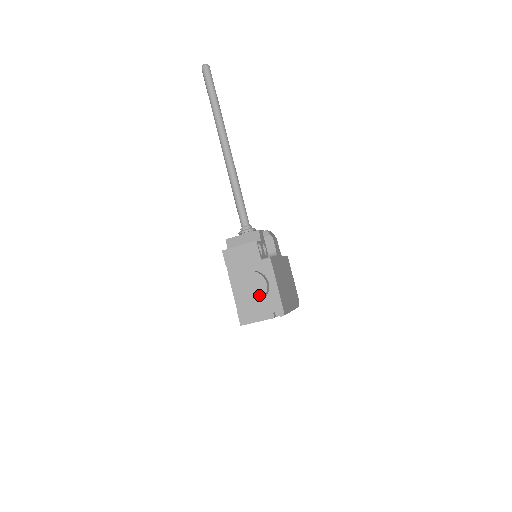
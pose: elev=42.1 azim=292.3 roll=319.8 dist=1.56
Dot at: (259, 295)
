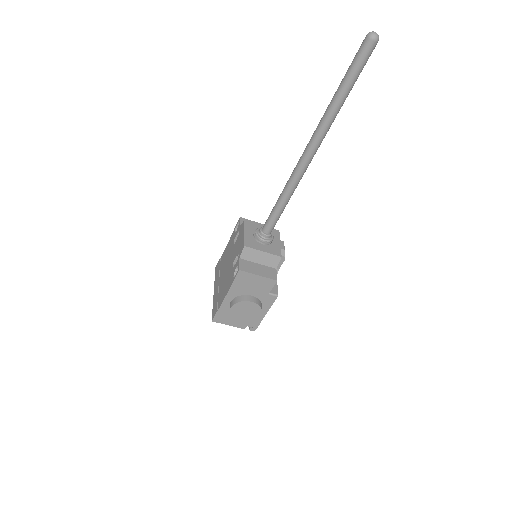
Dot at: (248, 319)
